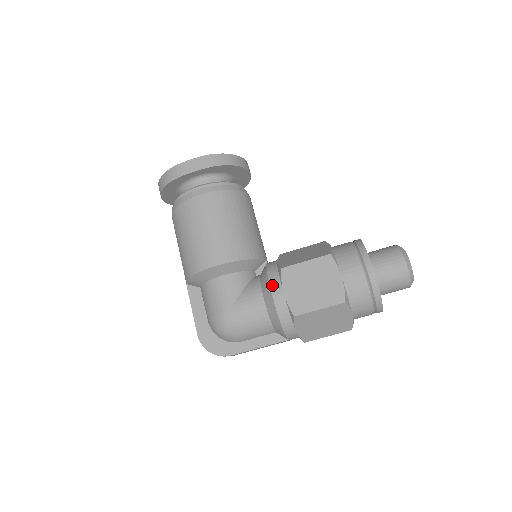
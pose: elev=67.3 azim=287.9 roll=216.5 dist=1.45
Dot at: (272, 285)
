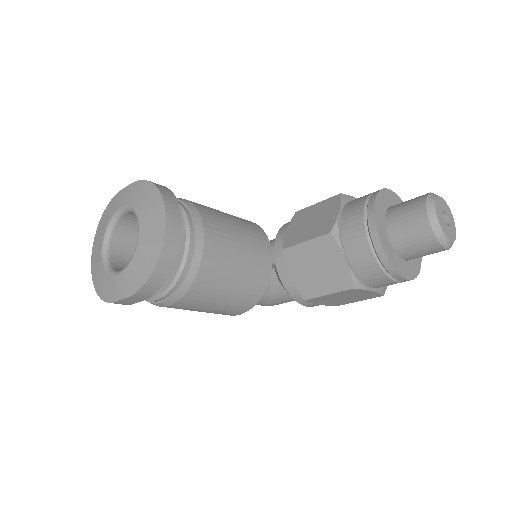
Dot at: (302, 304)
